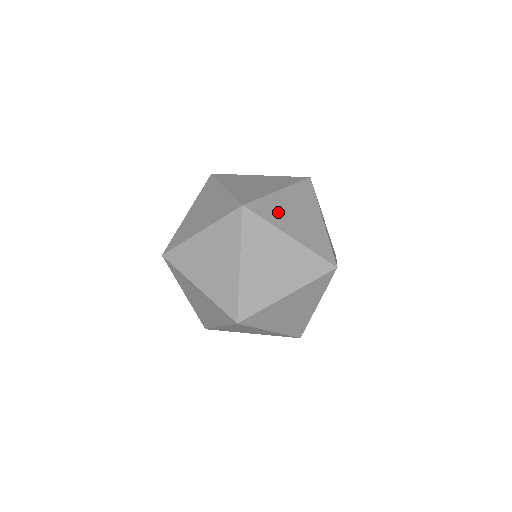
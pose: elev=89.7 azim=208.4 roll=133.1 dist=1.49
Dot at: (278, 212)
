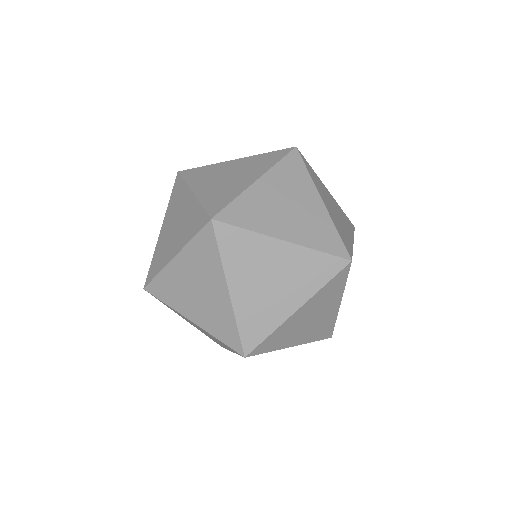
Dot at: occluded
